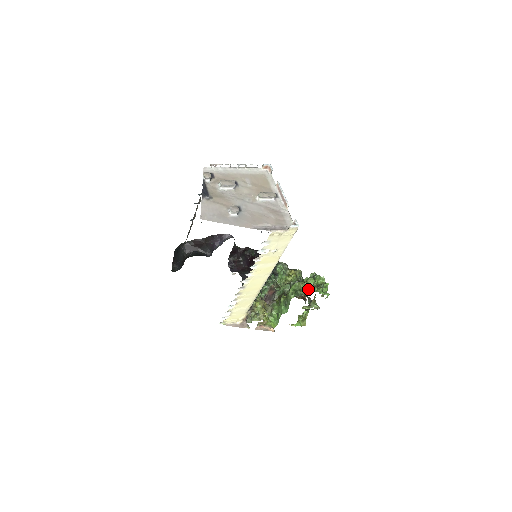
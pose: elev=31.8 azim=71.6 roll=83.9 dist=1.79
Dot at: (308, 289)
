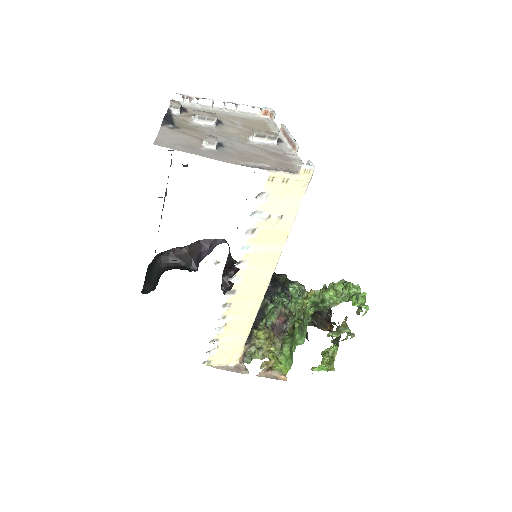
Dot at: (335, 298)
